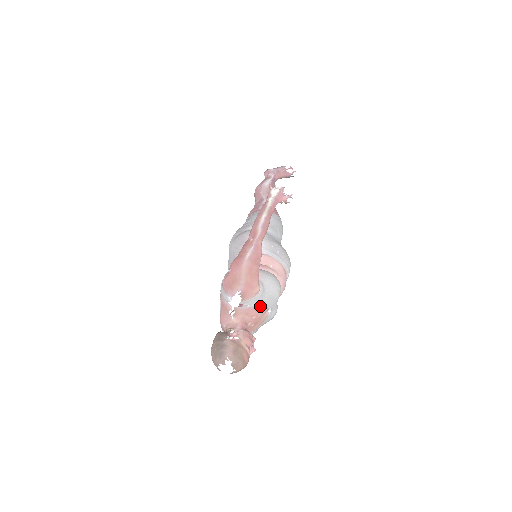
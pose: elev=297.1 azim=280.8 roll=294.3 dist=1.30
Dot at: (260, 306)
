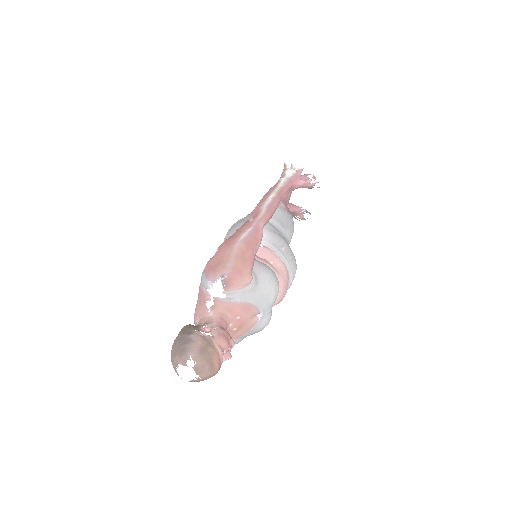
Dot at: (248, 304)
